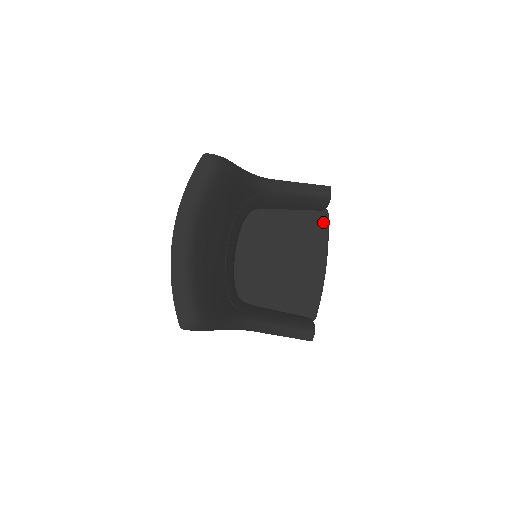
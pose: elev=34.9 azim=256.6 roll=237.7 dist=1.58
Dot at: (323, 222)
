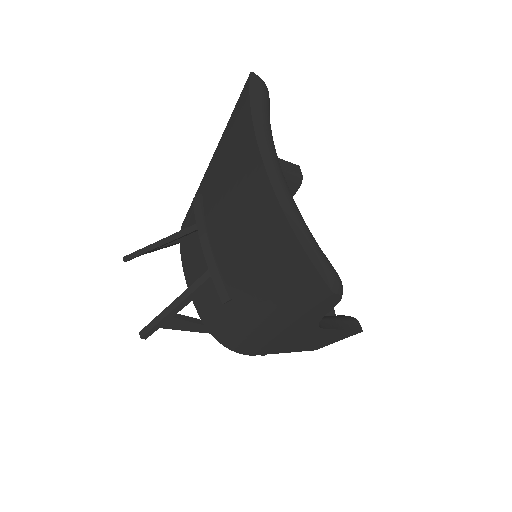
Dot at: occluded
